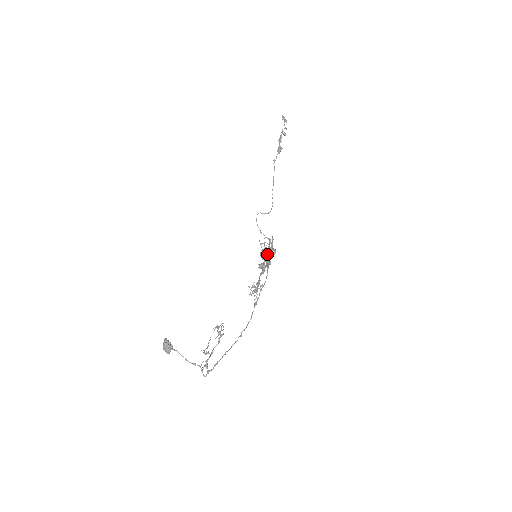
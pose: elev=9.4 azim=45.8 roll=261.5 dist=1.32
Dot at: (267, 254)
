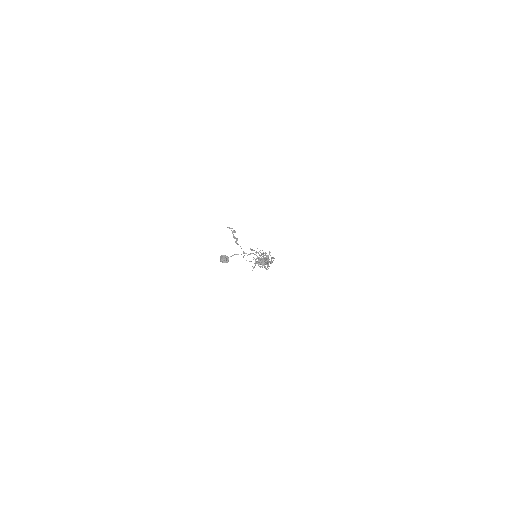
Dot at: (263, 254)
